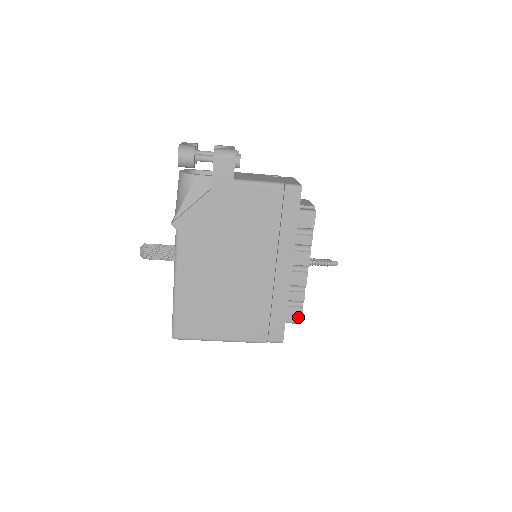
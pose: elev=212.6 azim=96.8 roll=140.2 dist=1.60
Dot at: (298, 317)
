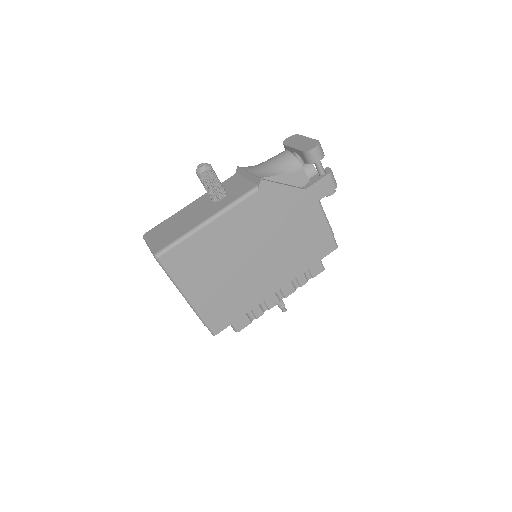
Dot at: (242, 326)
